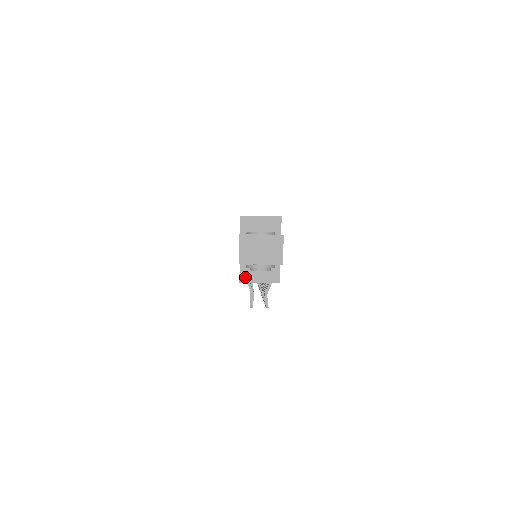
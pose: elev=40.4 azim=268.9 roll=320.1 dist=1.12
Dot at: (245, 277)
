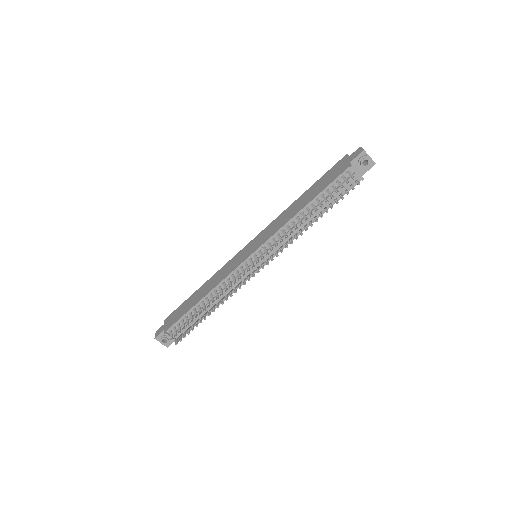
Dot at: occluded
